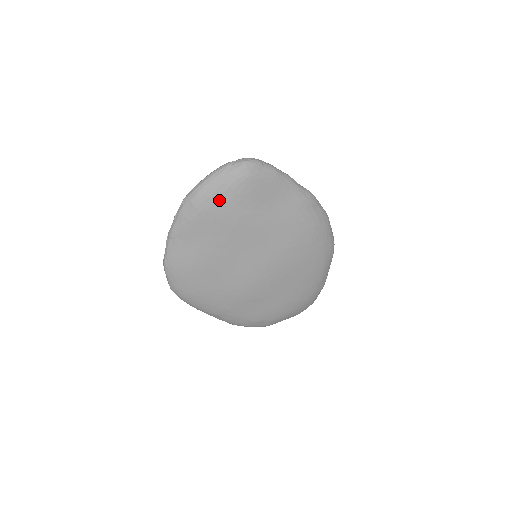
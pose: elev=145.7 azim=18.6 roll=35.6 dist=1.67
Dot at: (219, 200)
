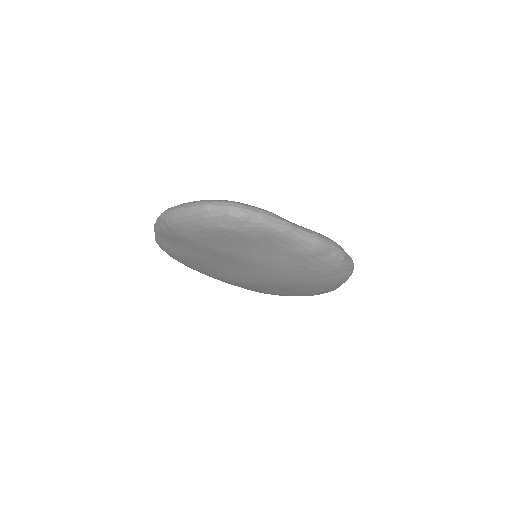
Dot at: (194, 234)
